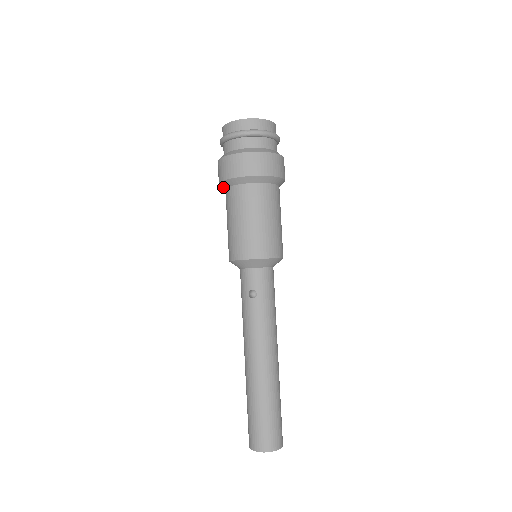
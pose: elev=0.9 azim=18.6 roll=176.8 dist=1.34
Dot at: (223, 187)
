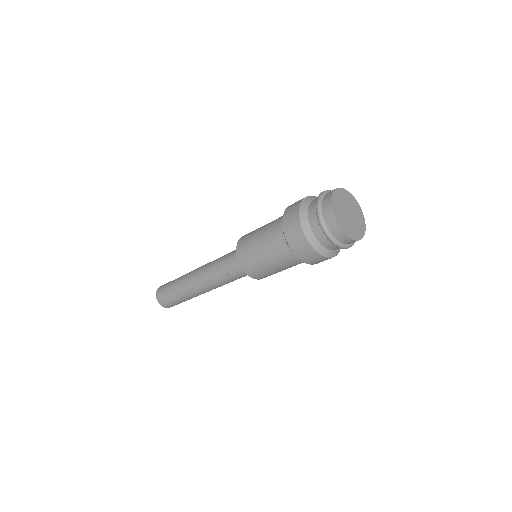
Dot at: occluded
